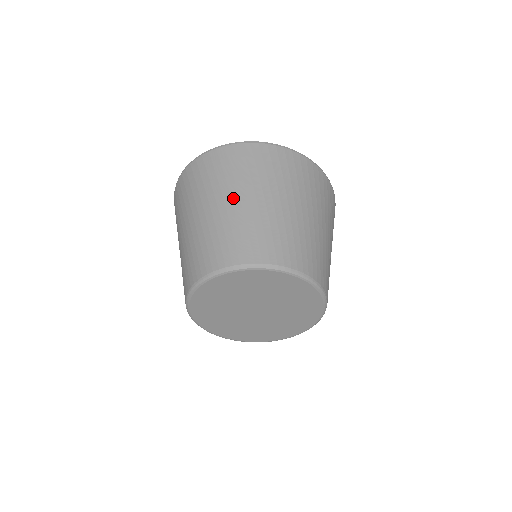
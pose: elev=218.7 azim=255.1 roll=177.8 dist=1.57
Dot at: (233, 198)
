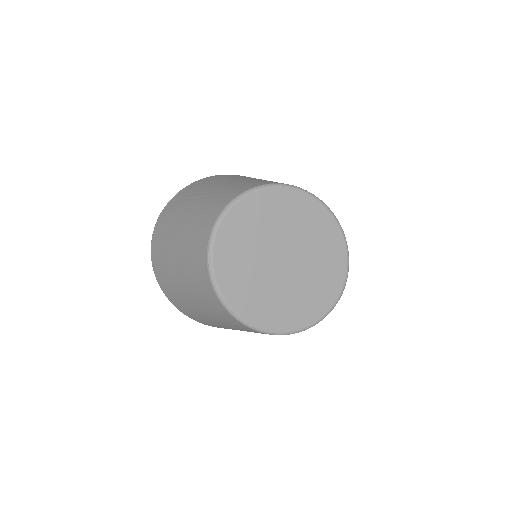
Dot at: (179, 224)
